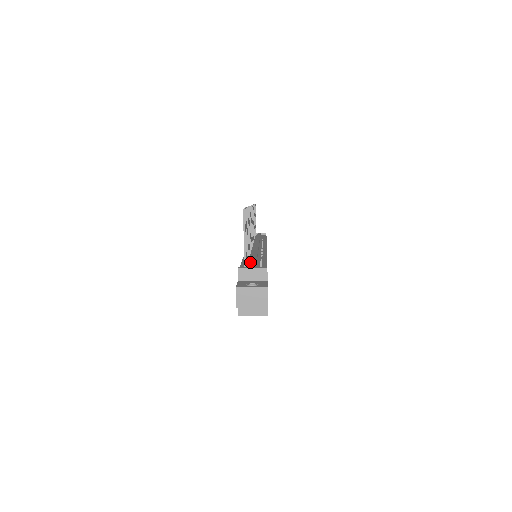
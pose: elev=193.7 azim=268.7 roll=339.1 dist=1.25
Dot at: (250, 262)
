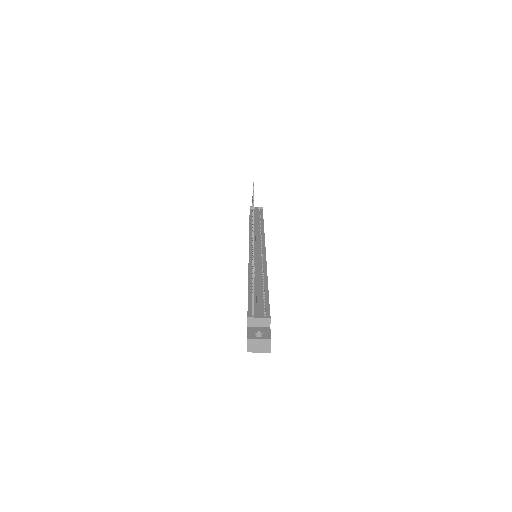
Dot at: (255, 295)
